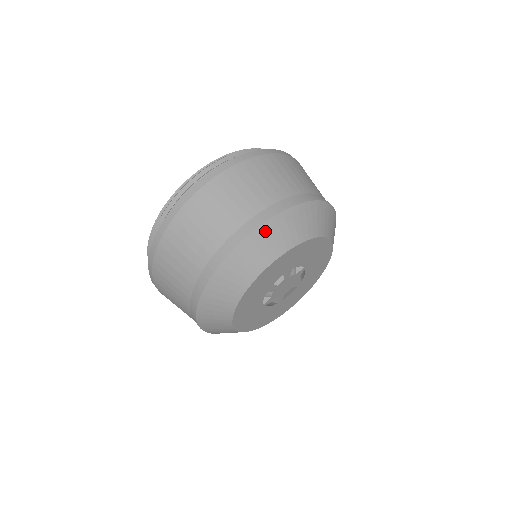
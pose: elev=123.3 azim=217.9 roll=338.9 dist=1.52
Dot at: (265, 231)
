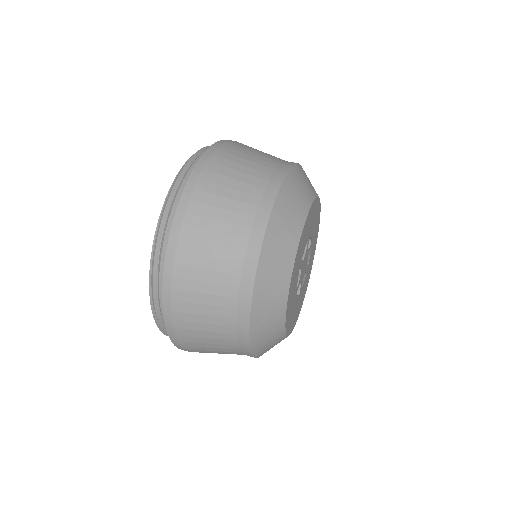
Dot at: (261, 285)
